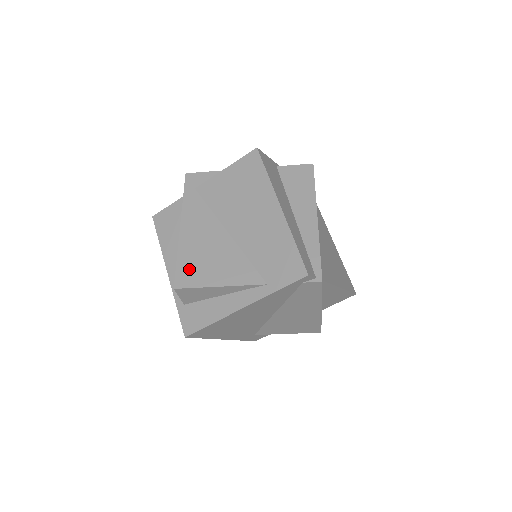
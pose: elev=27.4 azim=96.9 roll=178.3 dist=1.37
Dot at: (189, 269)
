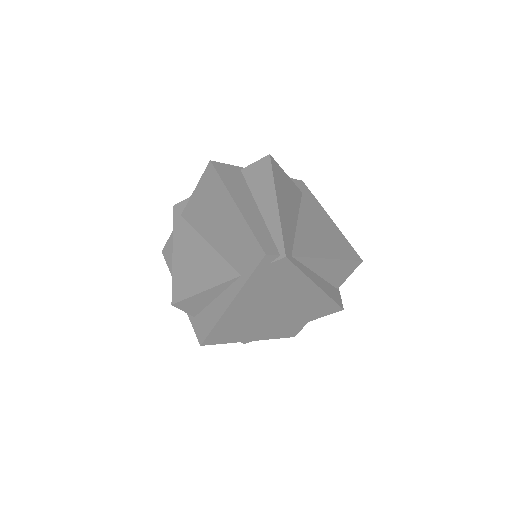
Dot at: (181, 284)
